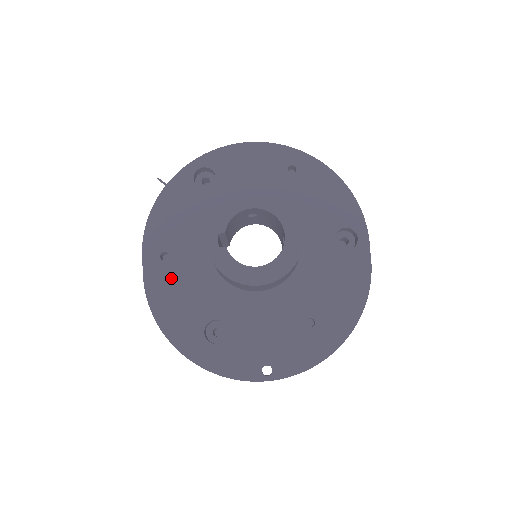
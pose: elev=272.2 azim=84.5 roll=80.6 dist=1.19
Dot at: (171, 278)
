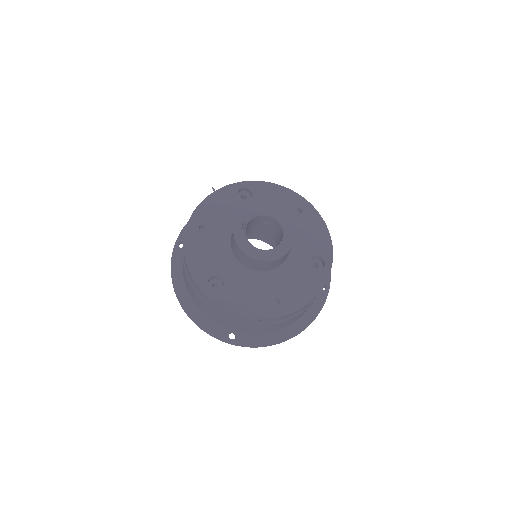
Dot at: (201, 241)
